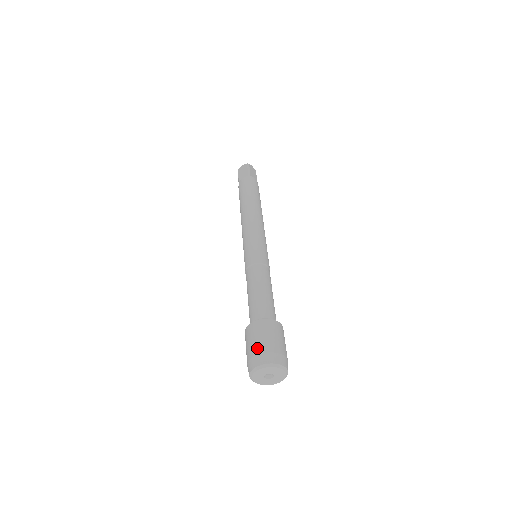
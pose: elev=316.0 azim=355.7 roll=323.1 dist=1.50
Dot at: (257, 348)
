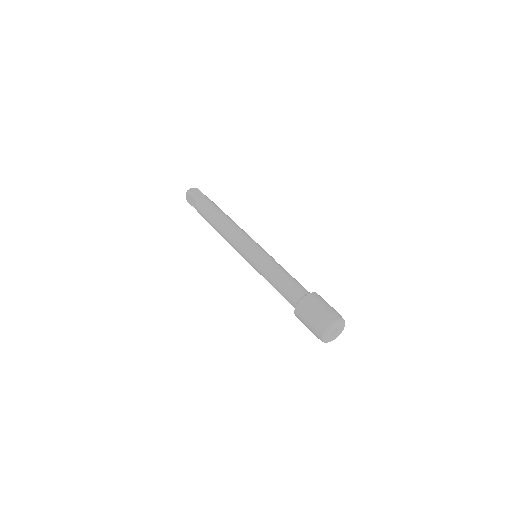
Dot at: (328, 309)
